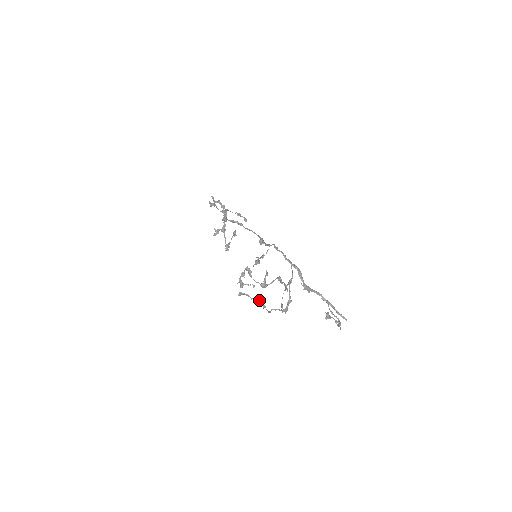
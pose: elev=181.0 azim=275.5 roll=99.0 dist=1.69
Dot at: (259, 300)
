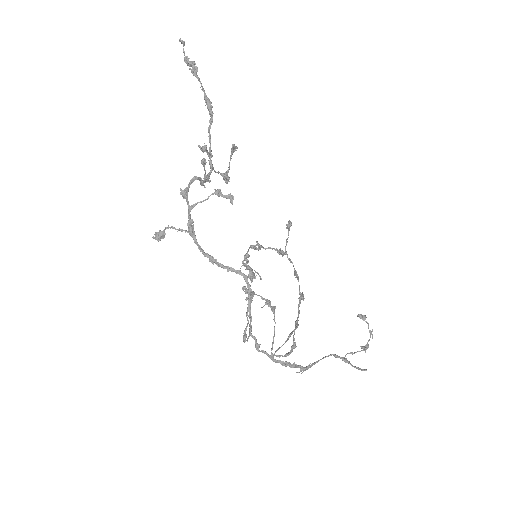
Dot at: (267, 302)
